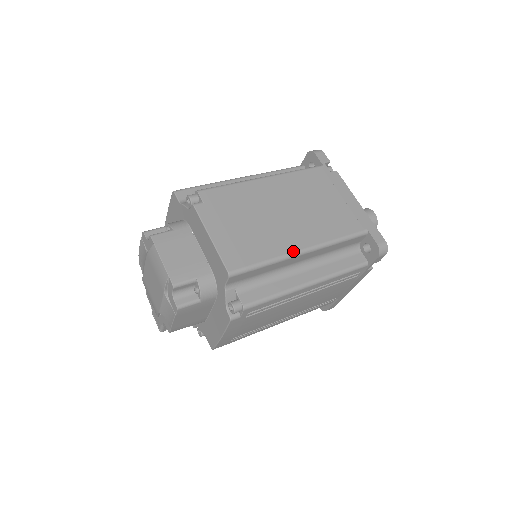
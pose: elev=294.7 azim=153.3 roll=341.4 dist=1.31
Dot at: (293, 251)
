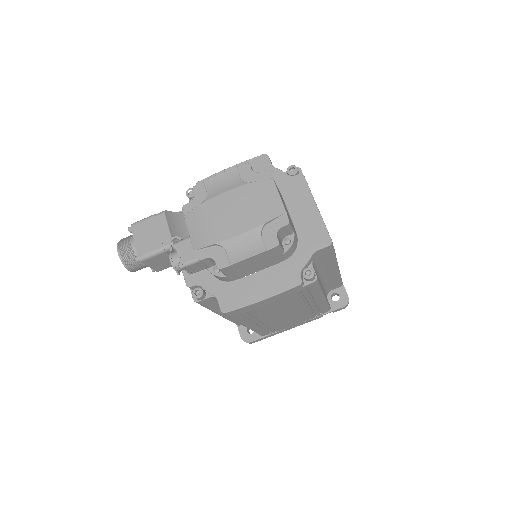
Dot at: occluded
